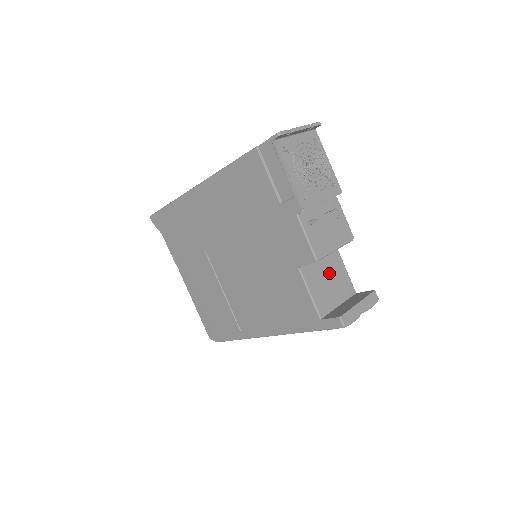
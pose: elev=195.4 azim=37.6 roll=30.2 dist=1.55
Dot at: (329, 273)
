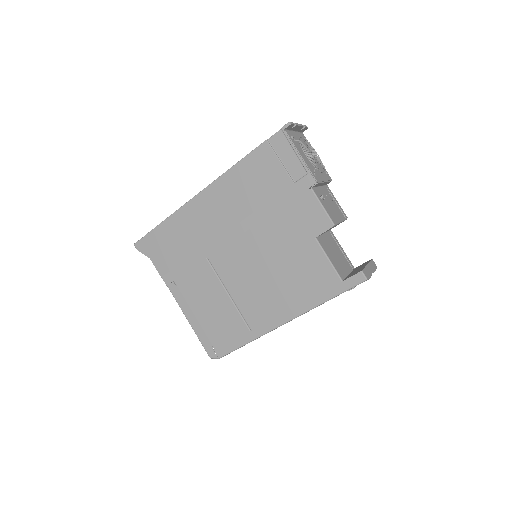
Dot at: (334, 248)
